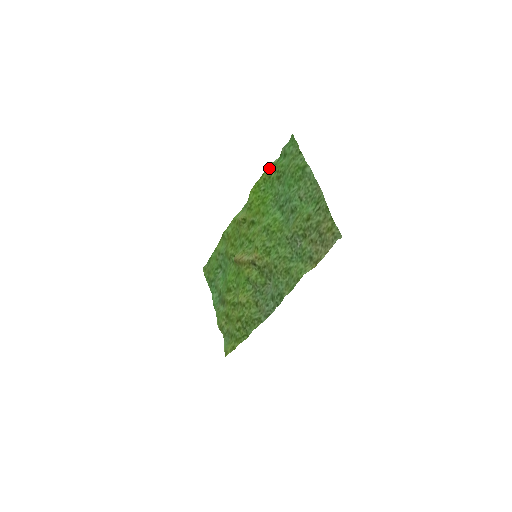
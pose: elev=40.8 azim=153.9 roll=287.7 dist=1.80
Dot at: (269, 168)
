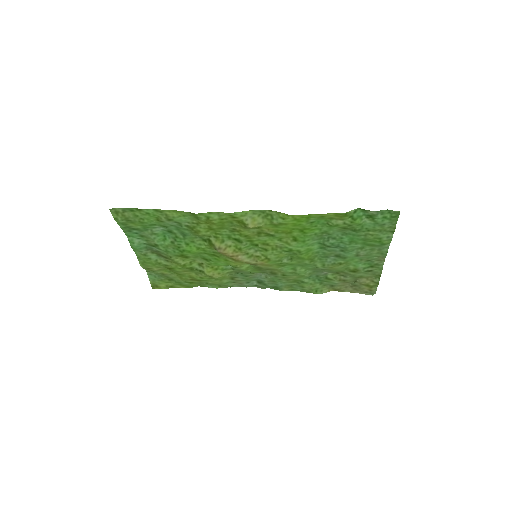
Dot at: (340, 215)
